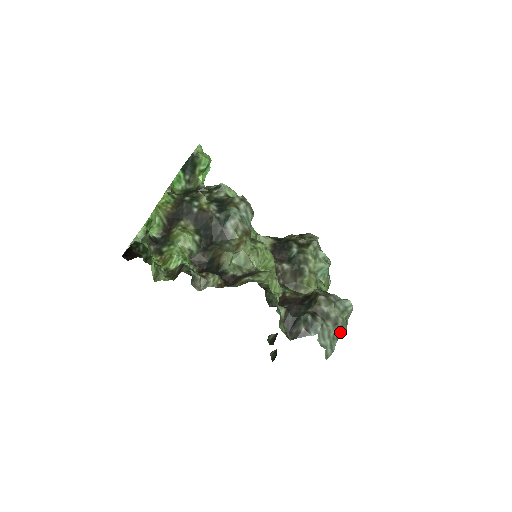
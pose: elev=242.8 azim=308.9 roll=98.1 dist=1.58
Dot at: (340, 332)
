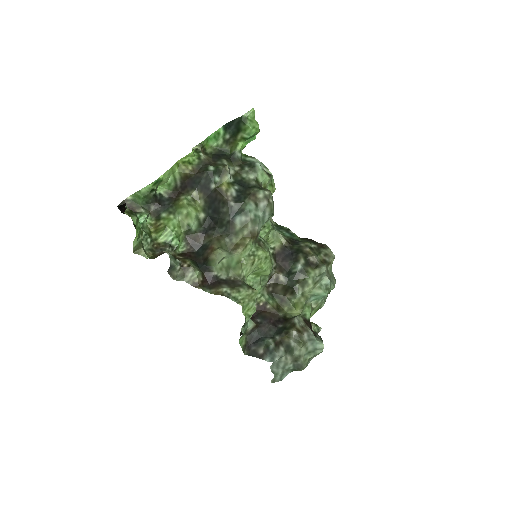
Dot at: (297, 368)
